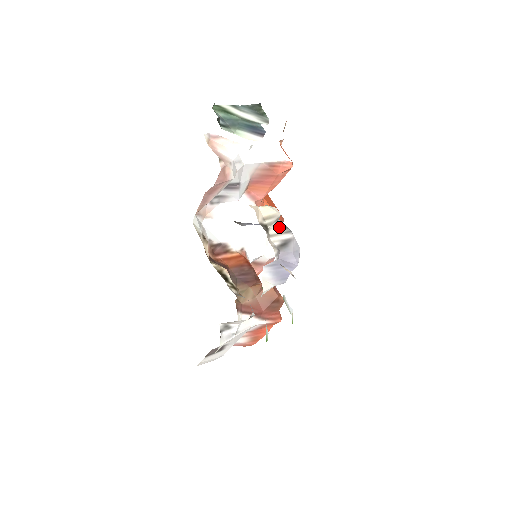
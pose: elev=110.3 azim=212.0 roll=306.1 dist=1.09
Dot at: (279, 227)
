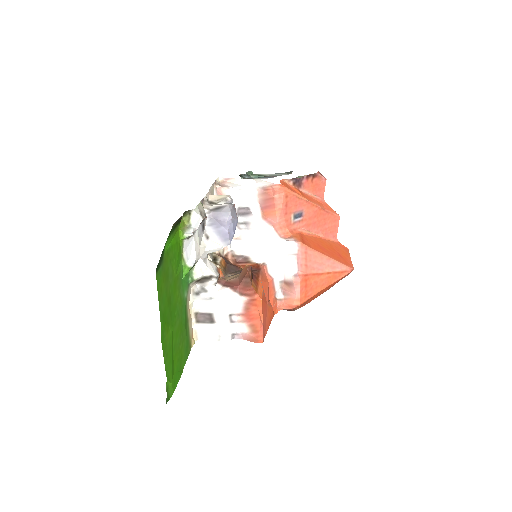
Dot at: (224, 203)
